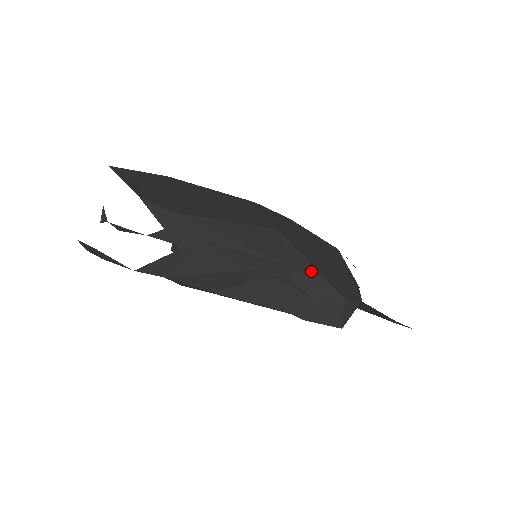
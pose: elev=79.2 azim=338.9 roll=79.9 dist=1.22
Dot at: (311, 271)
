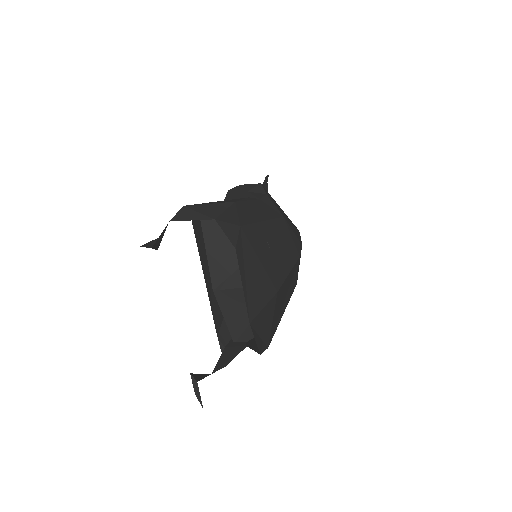
Dot at: occluded
